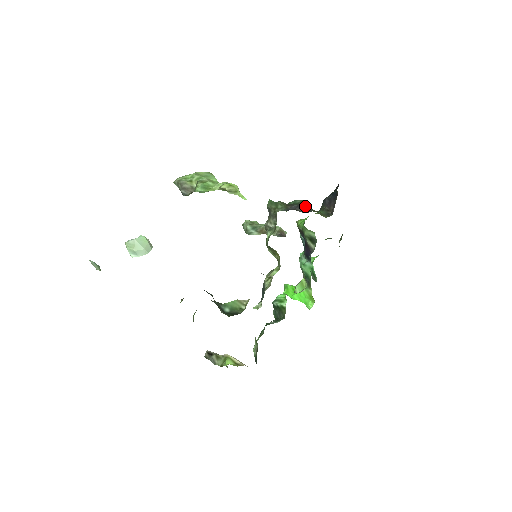
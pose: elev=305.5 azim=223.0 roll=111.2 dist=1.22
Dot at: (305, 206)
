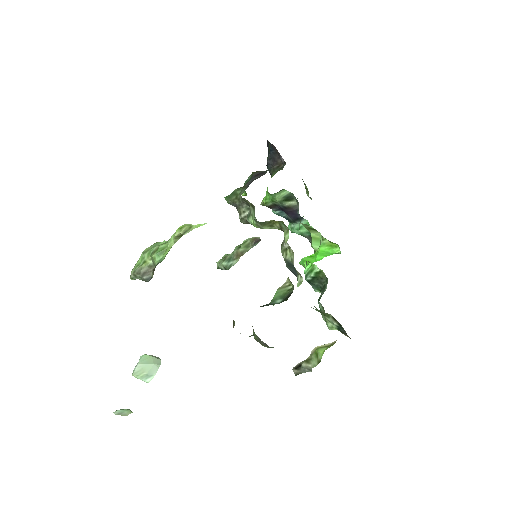
Dot at: (258, 173)
